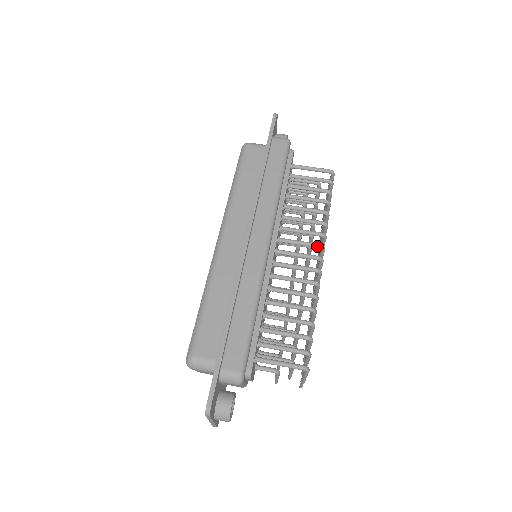
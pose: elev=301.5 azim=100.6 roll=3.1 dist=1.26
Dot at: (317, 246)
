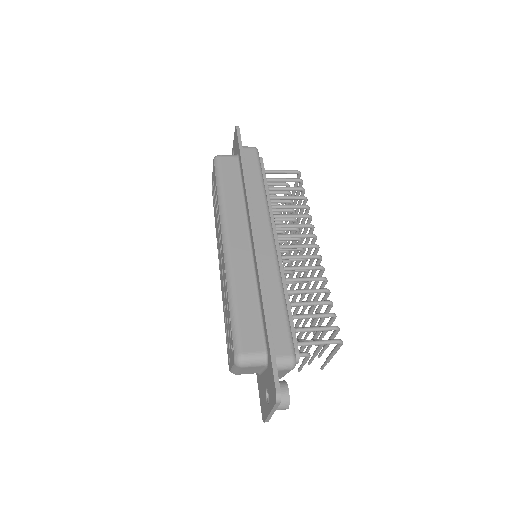
Dot at: (311, 236)
